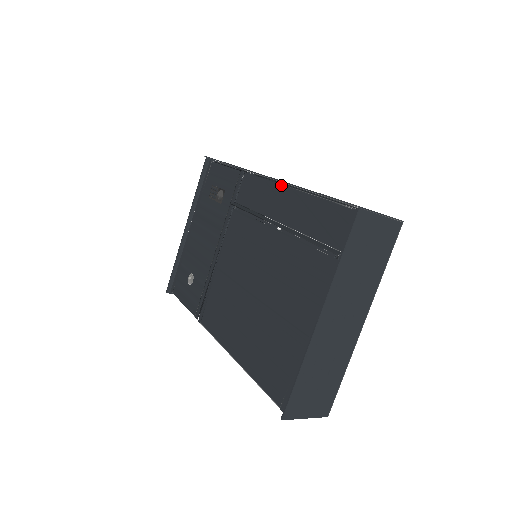
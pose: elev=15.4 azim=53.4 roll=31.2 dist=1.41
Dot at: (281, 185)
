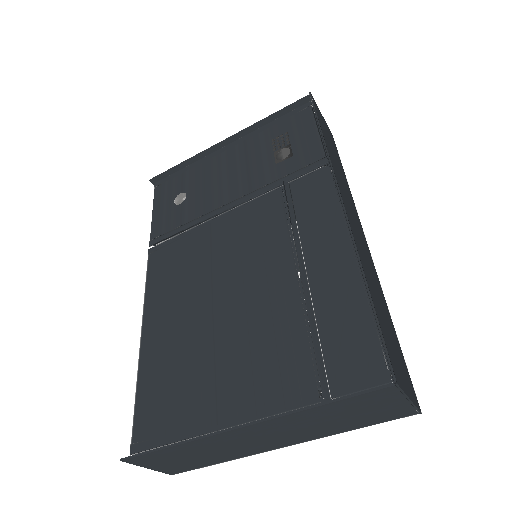
Dot at: (348, 233)
